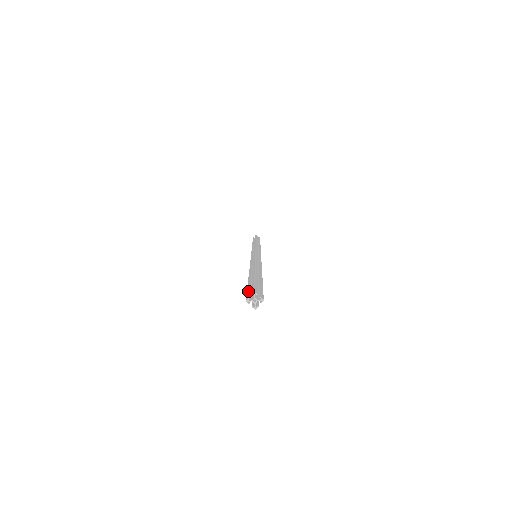
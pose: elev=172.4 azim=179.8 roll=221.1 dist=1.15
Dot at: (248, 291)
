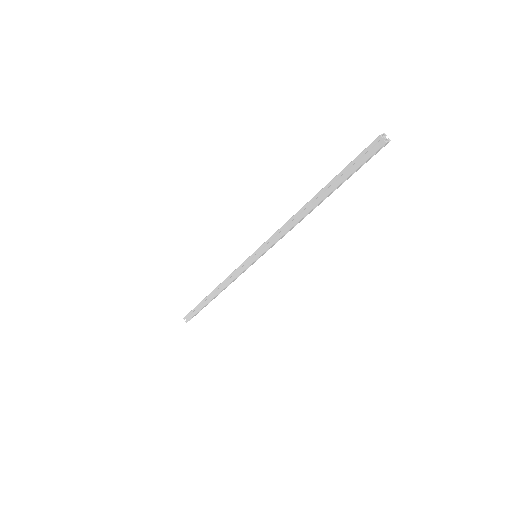
Dot at: (364, 150)
